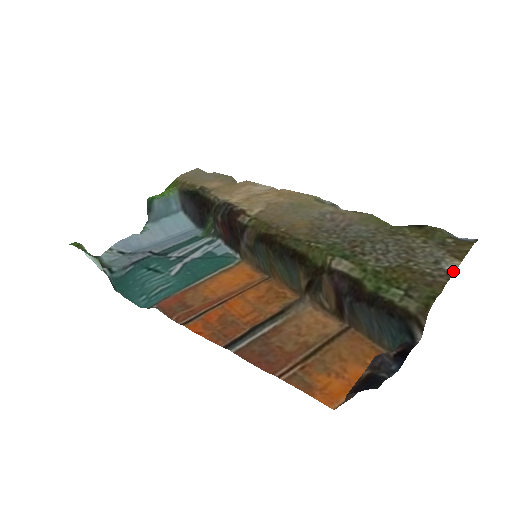
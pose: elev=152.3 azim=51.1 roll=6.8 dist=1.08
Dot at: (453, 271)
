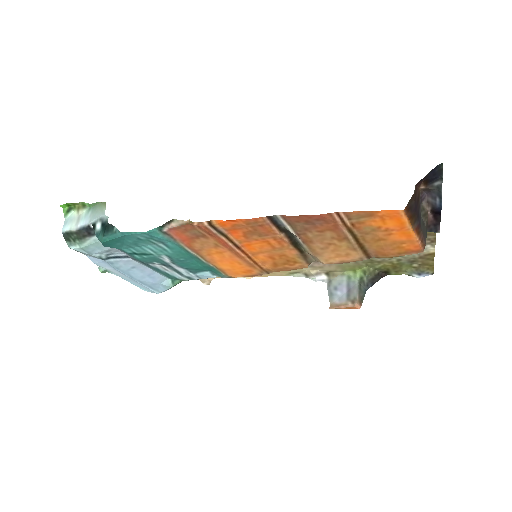
Dot at: (434, 244)
